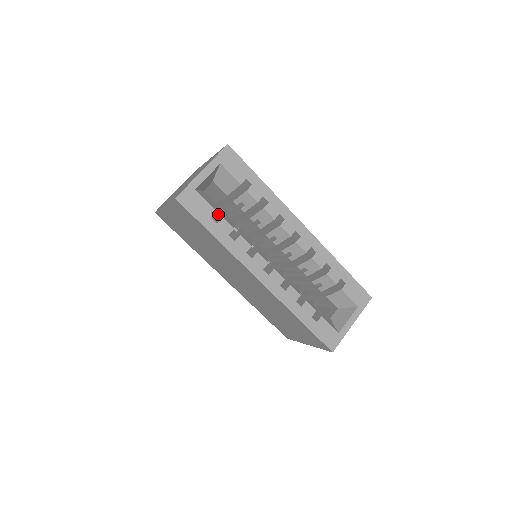
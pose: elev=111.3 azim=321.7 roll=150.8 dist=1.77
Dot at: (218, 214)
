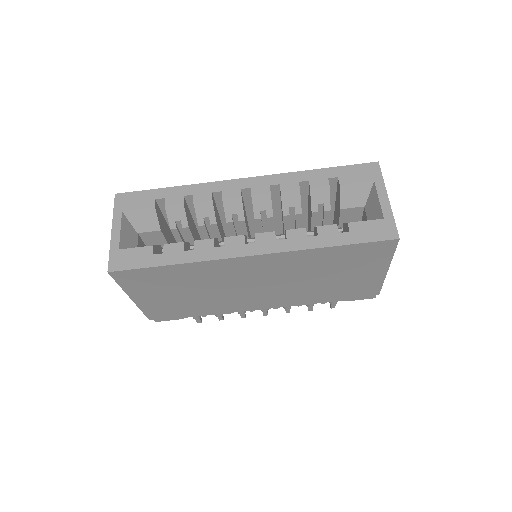
Dot at: occluded
